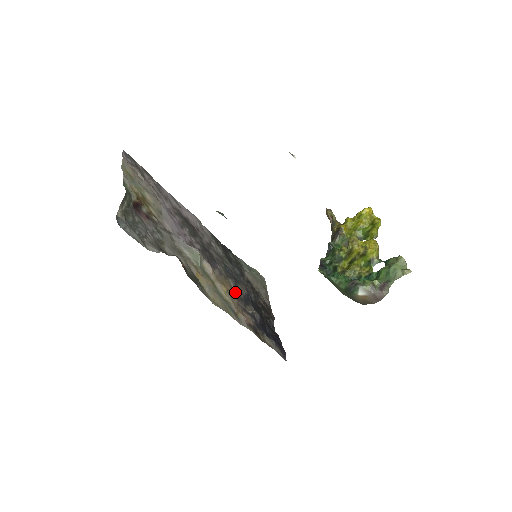
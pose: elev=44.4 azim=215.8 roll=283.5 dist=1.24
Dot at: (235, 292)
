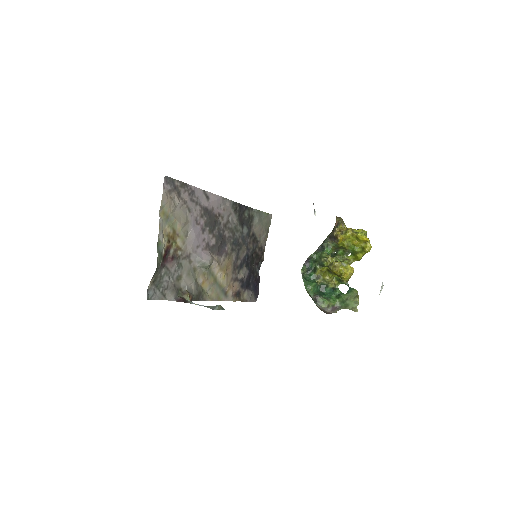
Dot at: (234, 265)
